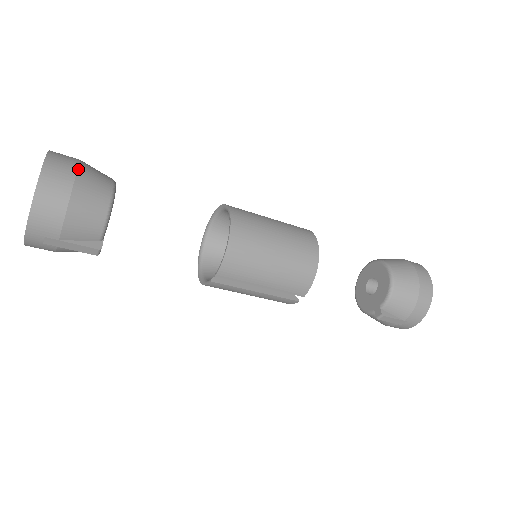
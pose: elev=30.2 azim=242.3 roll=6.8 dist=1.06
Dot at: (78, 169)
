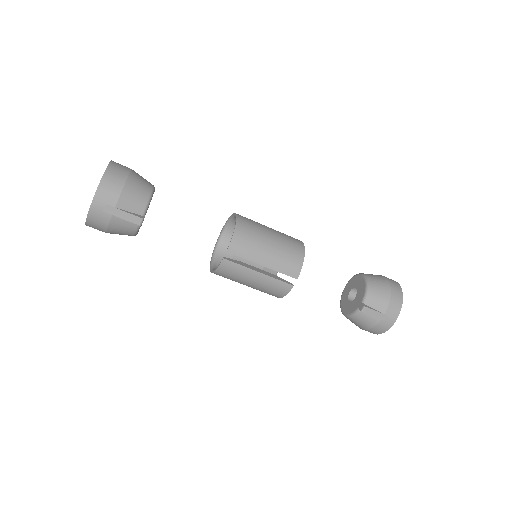
Dot at: occluded
